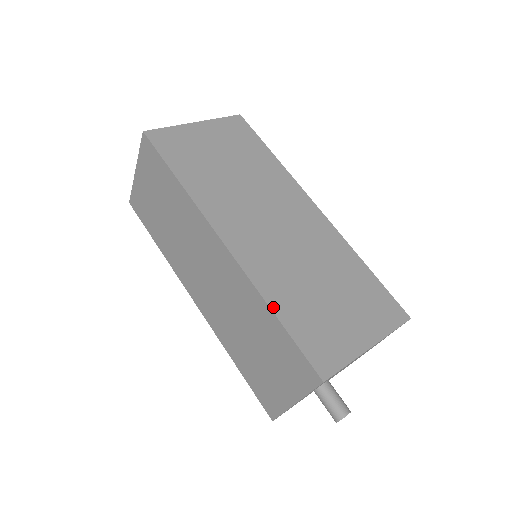
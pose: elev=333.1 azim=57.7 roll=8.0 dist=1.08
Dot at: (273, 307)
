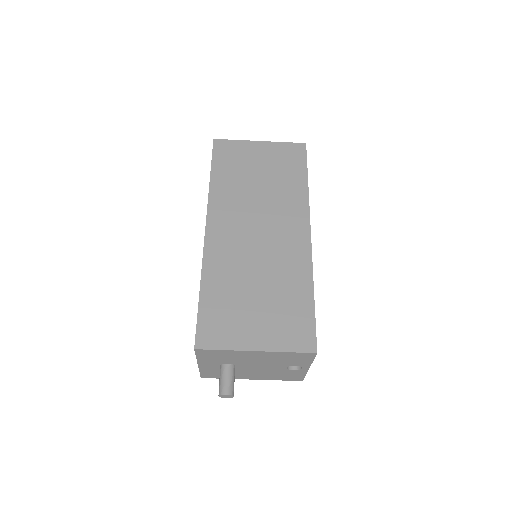
Dot at: (203, 285)
